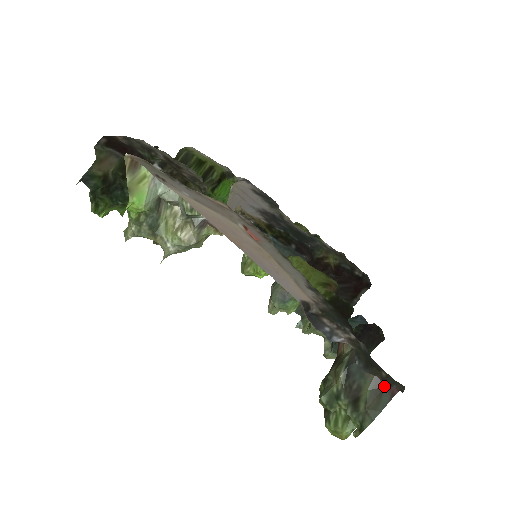
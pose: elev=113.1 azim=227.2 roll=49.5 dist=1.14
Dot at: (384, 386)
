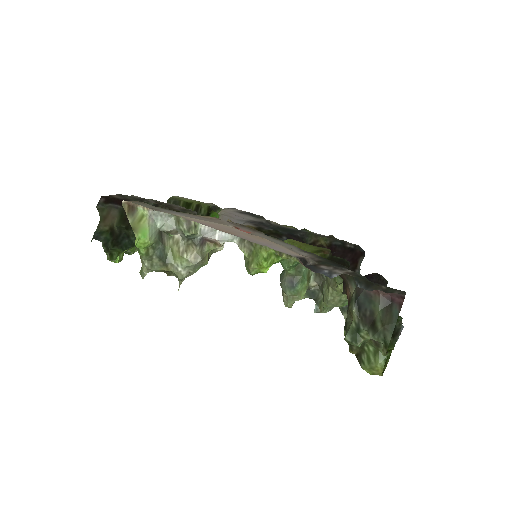
Dot at: (391, 302)
